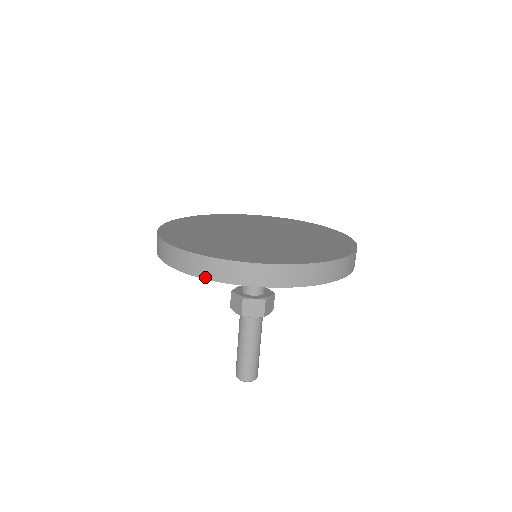
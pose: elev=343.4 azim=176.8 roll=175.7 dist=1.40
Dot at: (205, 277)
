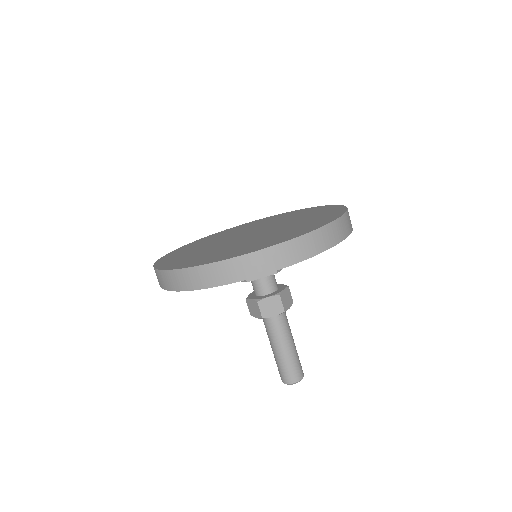
Dot at: occluded
